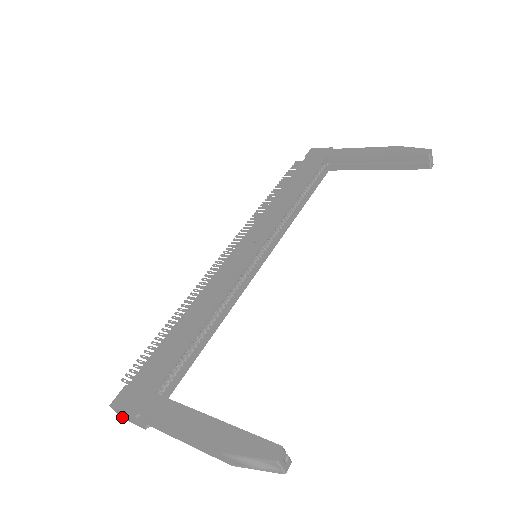
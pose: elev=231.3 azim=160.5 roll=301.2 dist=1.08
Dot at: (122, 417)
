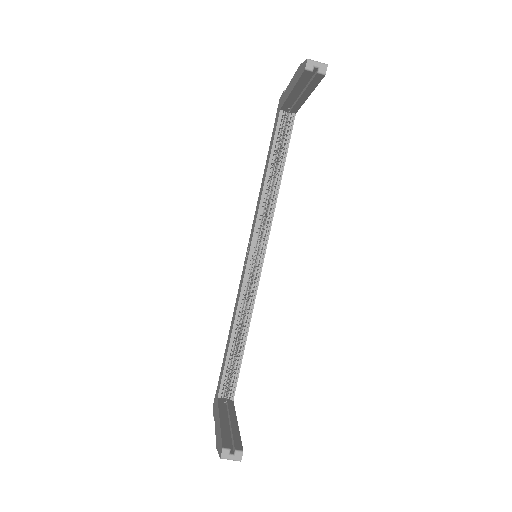
Dot at: occluded
